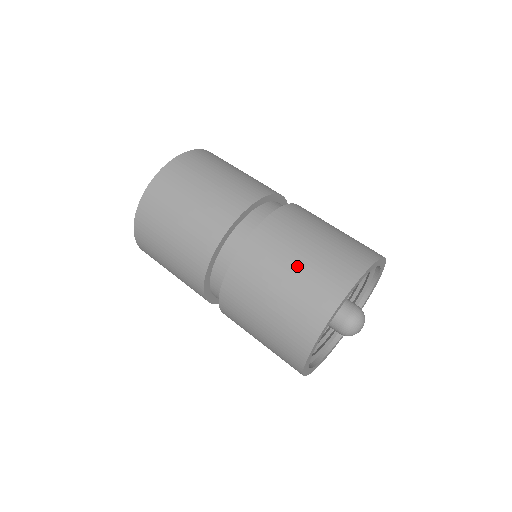
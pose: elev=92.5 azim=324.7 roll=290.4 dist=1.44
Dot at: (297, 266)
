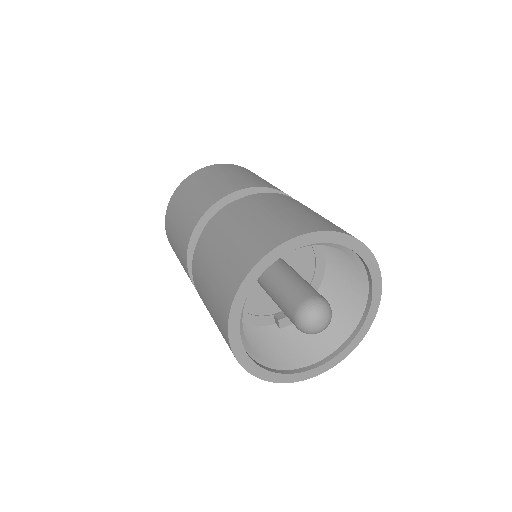
Dot at: (282, 211)
